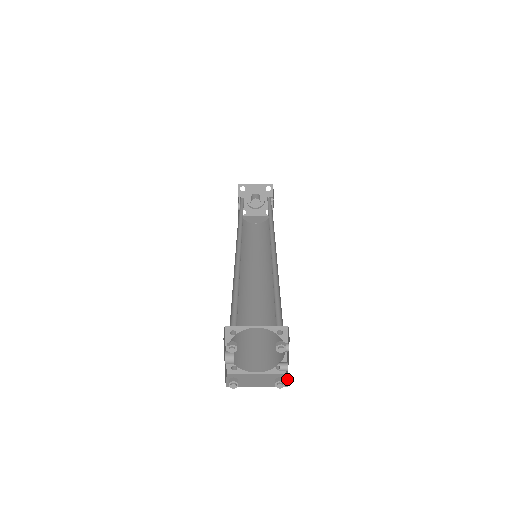
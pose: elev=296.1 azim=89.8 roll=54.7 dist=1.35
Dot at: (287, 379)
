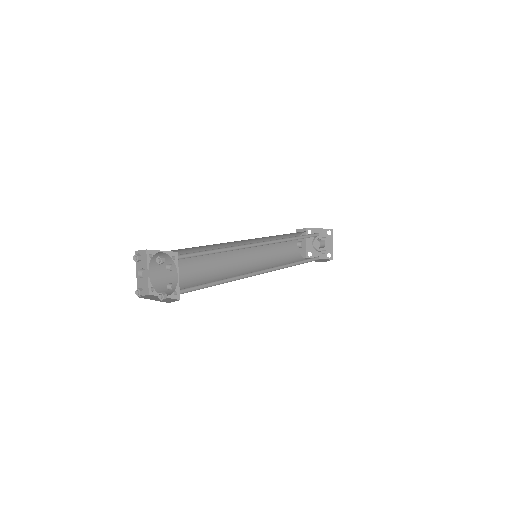
Dot at: occluded
